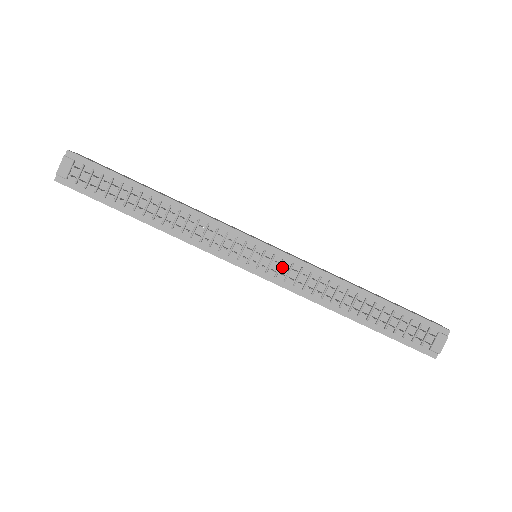
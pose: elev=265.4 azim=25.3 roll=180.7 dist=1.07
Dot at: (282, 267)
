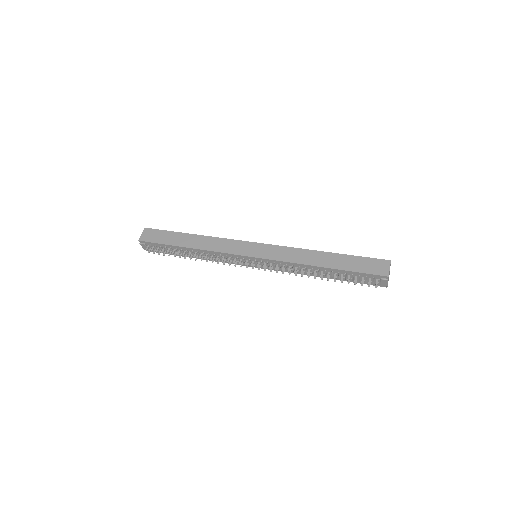
Dot at: (270, 264)
